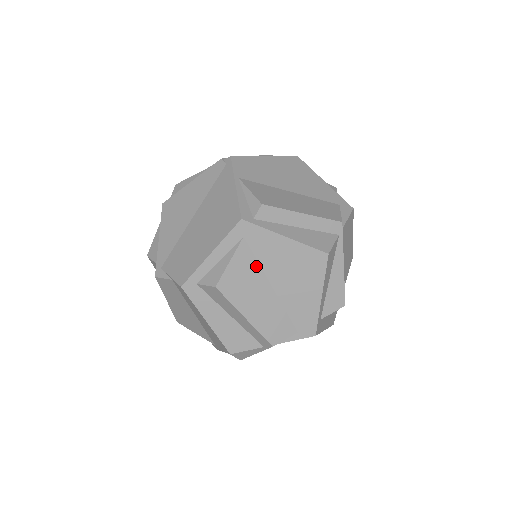
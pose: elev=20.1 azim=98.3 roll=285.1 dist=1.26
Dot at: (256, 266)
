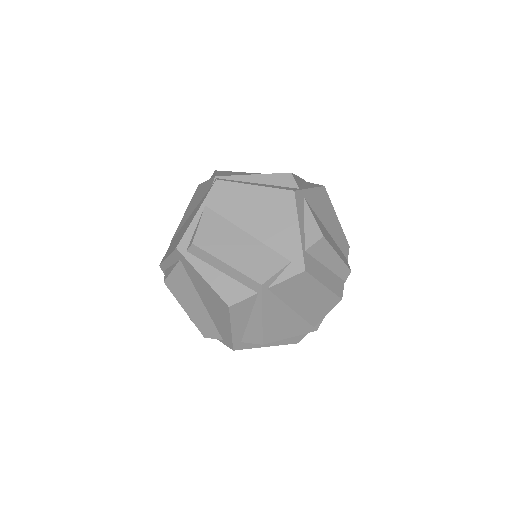
Dot at: (190, 283)
